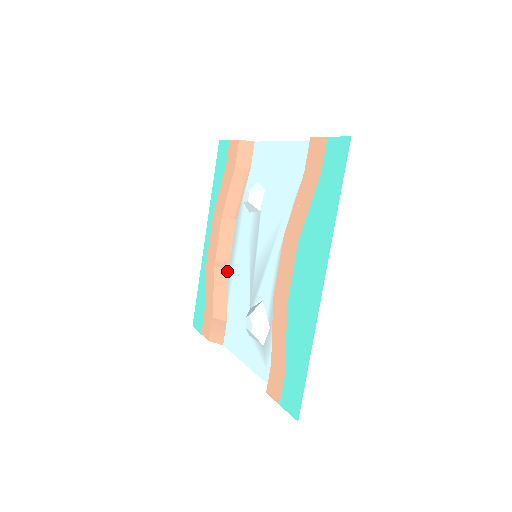
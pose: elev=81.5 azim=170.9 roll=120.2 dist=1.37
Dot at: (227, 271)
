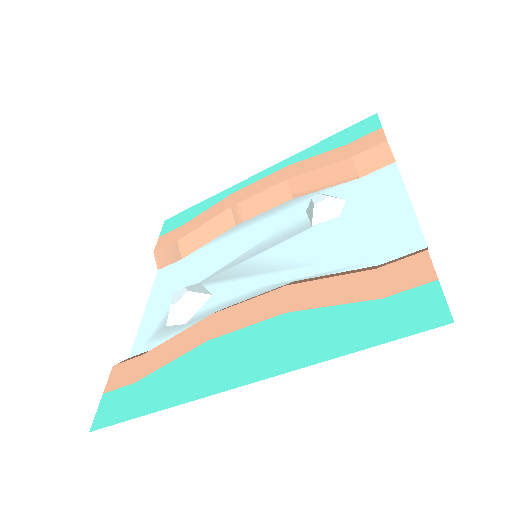
Dot at: (233, 225)
